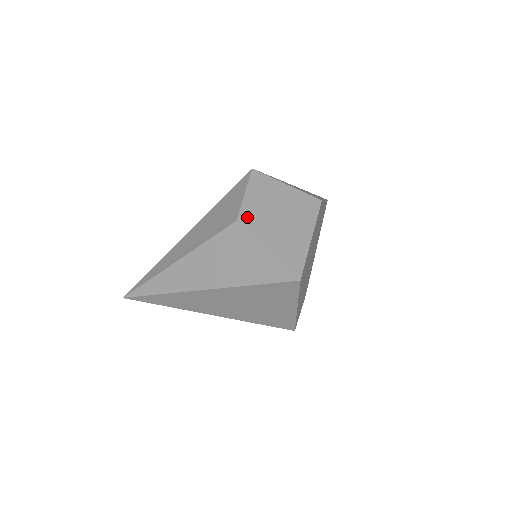
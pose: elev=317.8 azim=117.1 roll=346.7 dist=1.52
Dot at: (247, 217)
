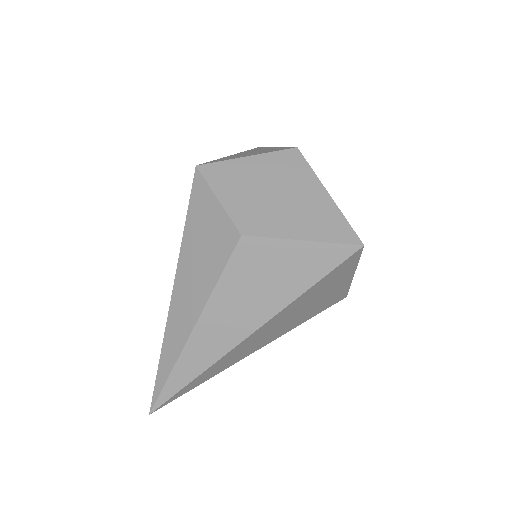
Dot at: (247, 223)
